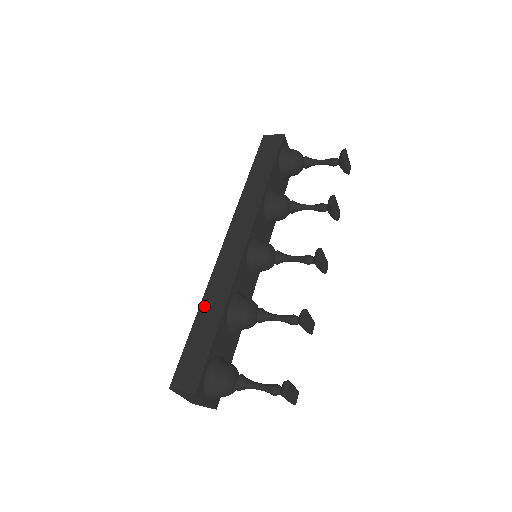
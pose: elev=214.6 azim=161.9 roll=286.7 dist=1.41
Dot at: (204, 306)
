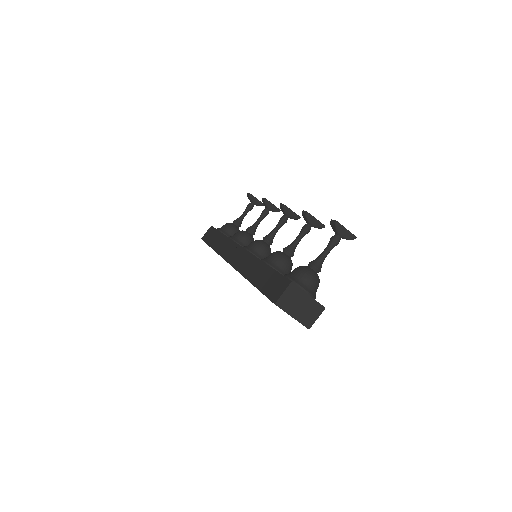
Dot at: (249, 276)
